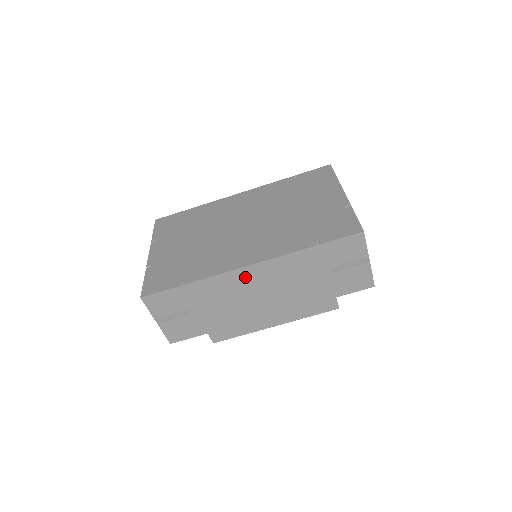
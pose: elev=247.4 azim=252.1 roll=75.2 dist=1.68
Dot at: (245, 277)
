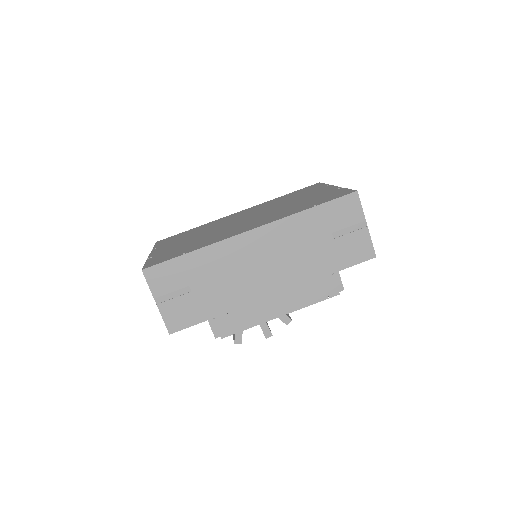
Dot at: (247, 244)
